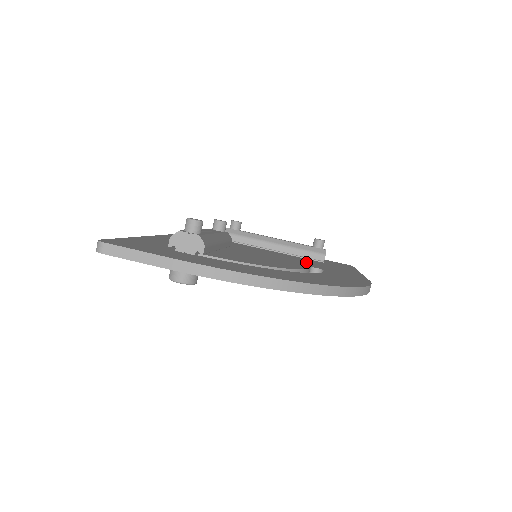
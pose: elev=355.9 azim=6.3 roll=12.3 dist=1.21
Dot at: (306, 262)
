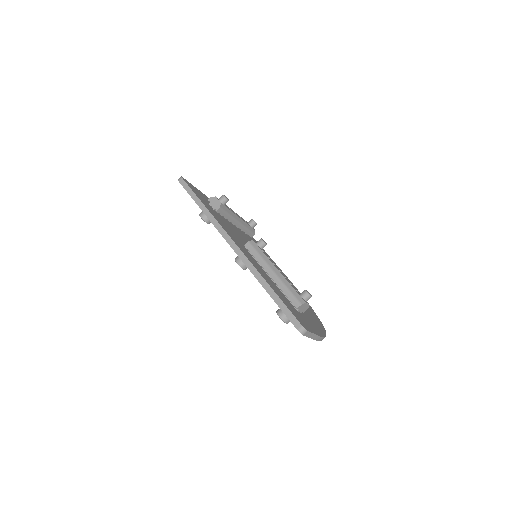
Dot at: occluded
